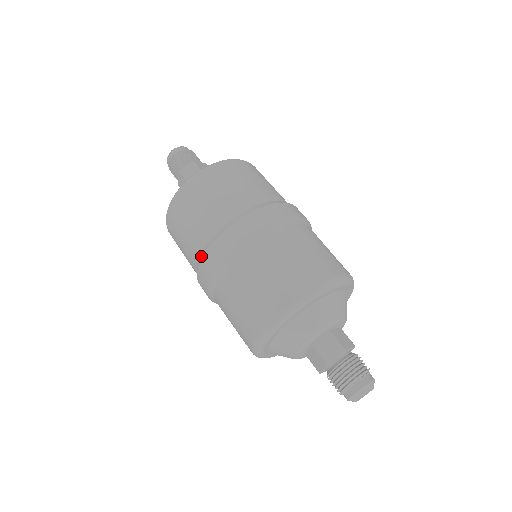
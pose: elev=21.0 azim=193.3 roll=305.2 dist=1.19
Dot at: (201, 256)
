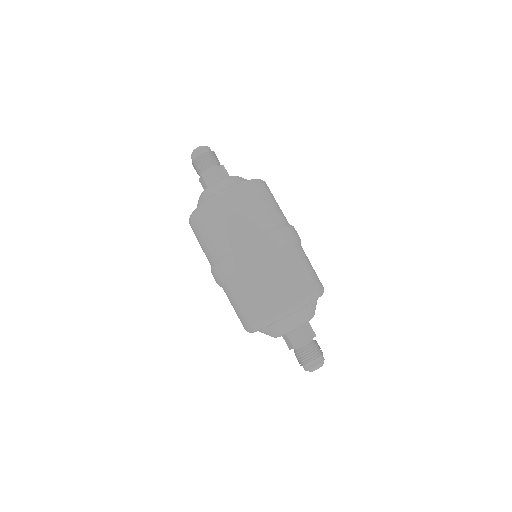
Dot at: (252, 240)
